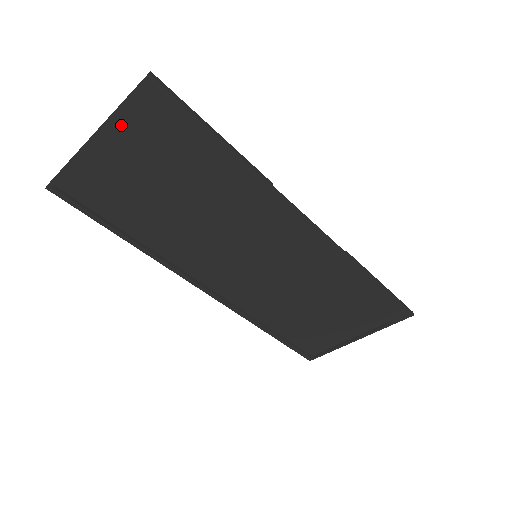
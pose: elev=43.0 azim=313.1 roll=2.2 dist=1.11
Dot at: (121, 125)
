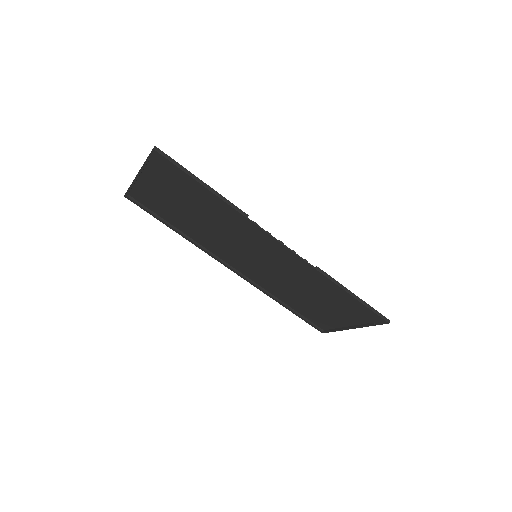
Dot at: (150, 170)
